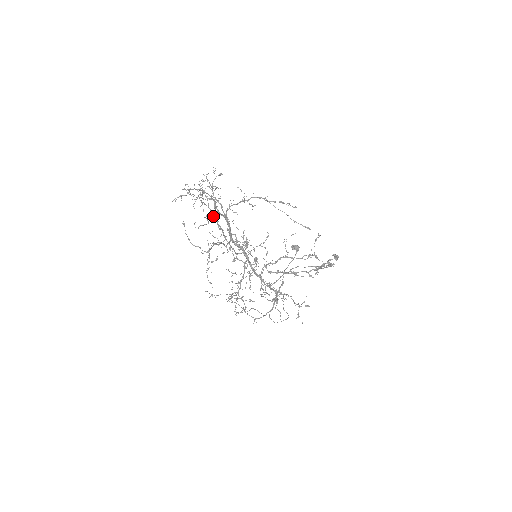
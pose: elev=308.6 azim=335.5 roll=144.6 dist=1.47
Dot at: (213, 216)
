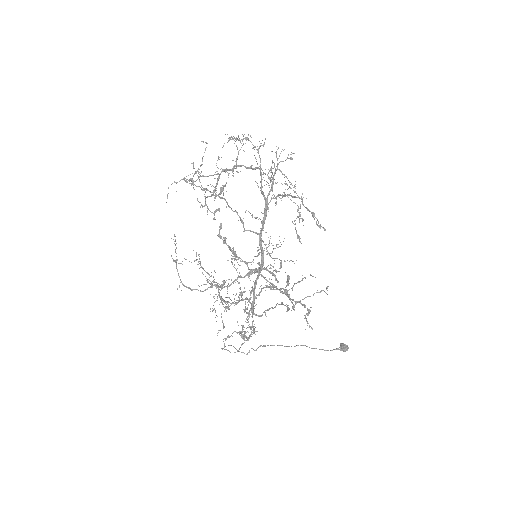
Dot at: (237, 165)
